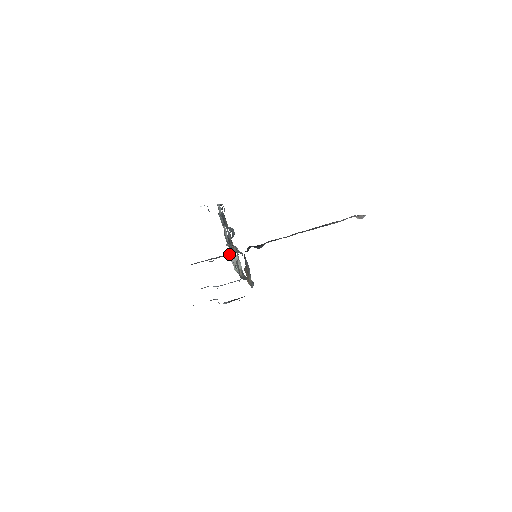
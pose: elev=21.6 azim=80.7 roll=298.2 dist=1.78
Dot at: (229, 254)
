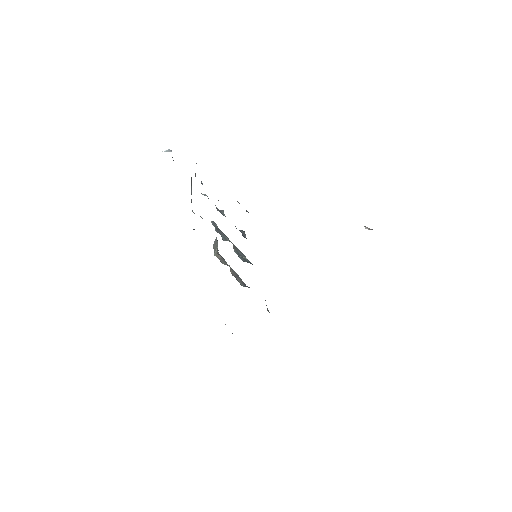
Dot at: occluded
